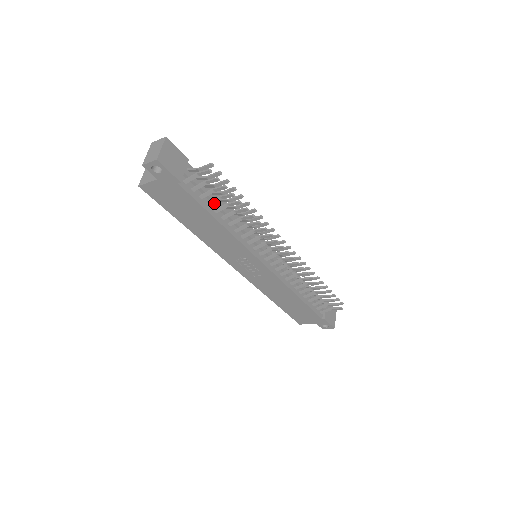
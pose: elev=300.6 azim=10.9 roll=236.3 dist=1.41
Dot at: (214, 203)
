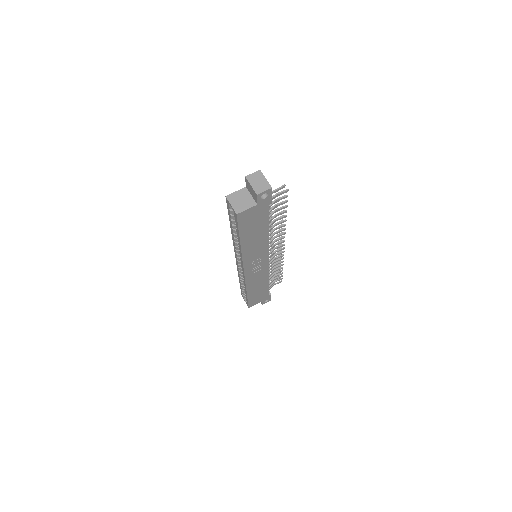
Dot at: occluded
